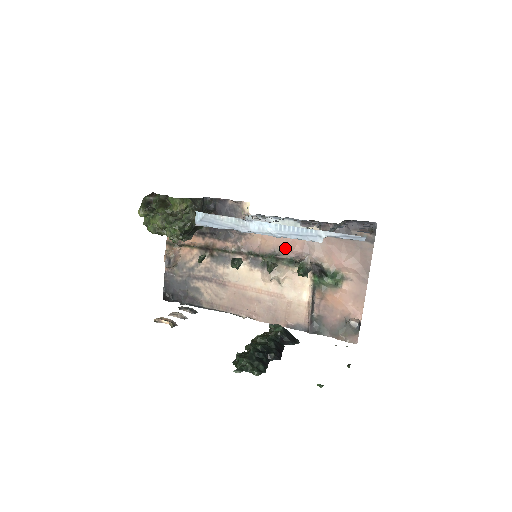
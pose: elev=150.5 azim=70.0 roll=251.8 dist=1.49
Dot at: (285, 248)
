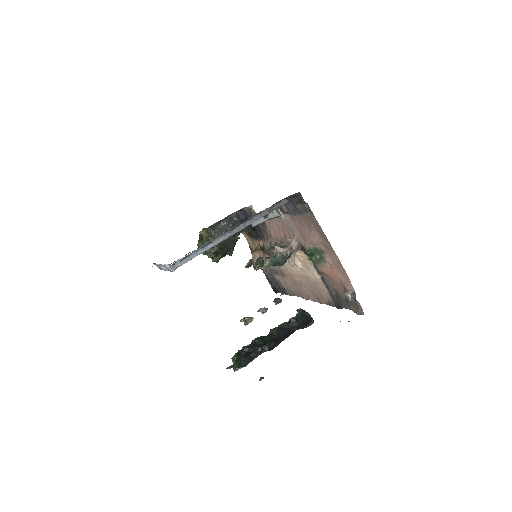
Dot at: (284, 235)
